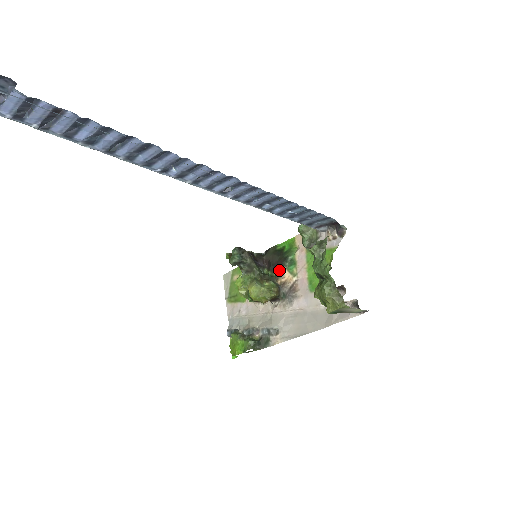
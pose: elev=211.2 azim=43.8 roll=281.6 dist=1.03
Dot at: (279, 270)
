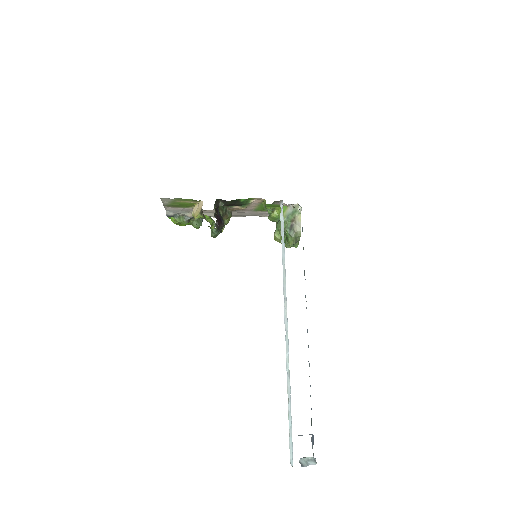
Dot at: (233, 207)
